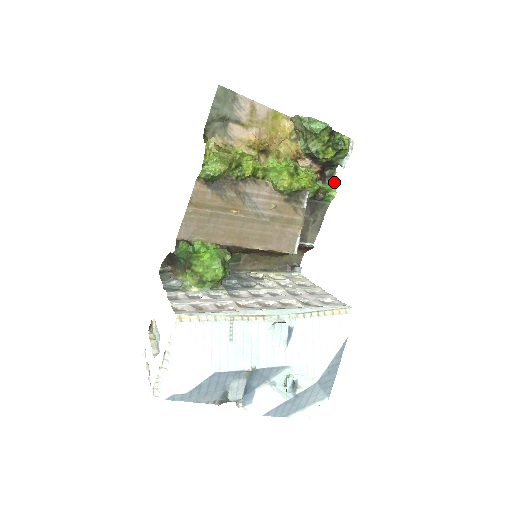
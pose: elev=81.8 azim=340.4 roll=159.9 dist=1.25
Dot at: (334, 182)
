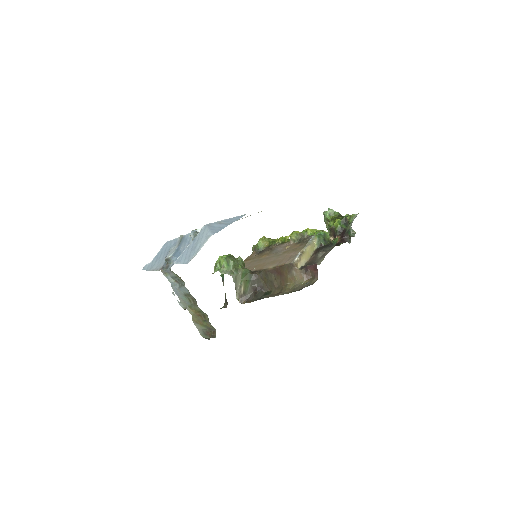
Dot at: occluded
